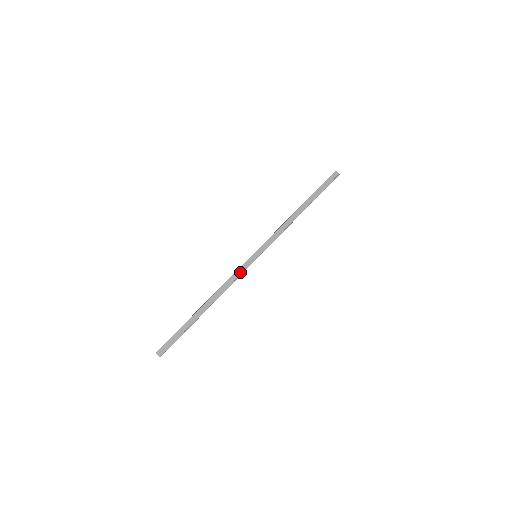
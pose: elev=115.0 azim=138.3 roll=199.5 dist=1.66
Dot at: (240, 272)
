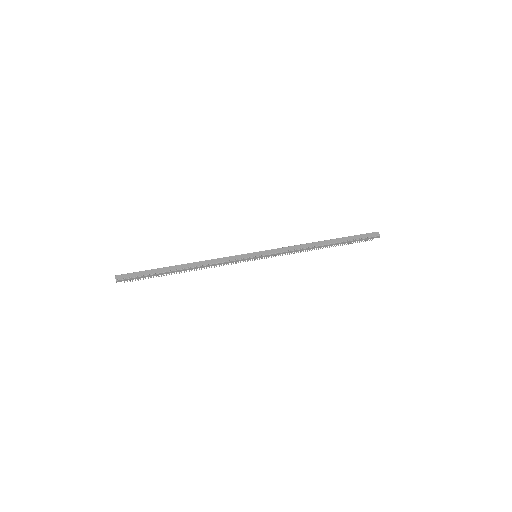
Dot at: (232, 258)
